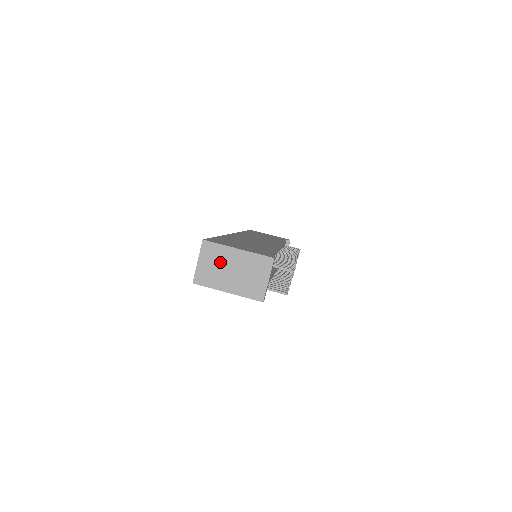
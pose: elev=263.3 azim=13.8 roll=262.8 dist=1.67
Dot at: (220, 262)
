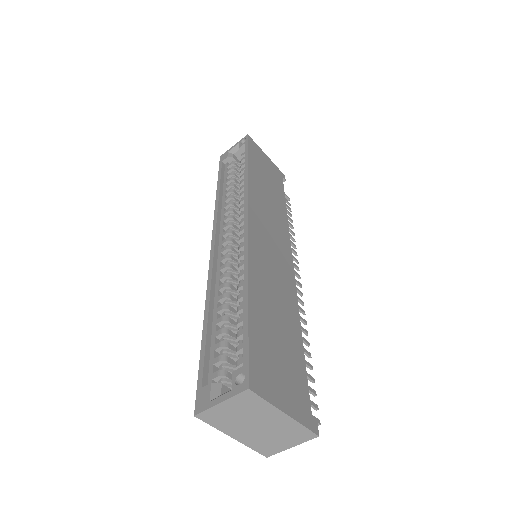
Dot at: (250, 415)
